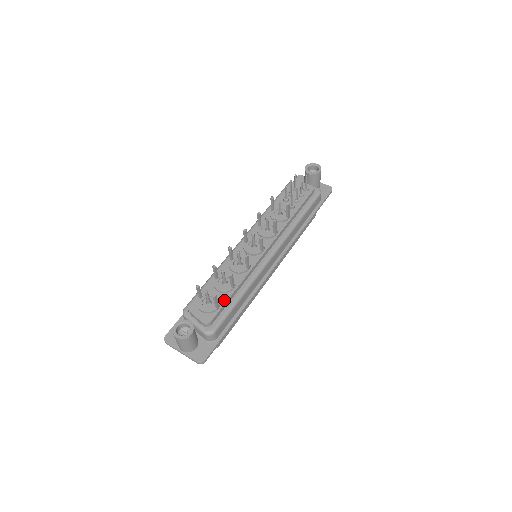
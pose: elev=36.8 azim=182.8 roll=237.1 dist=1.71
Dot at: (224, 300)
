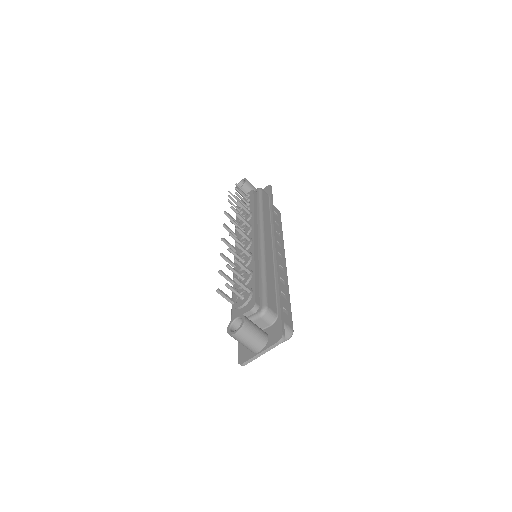
Dot at: (252, 285)
